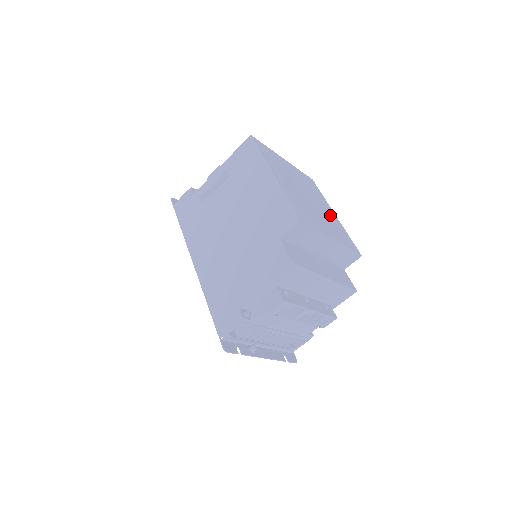
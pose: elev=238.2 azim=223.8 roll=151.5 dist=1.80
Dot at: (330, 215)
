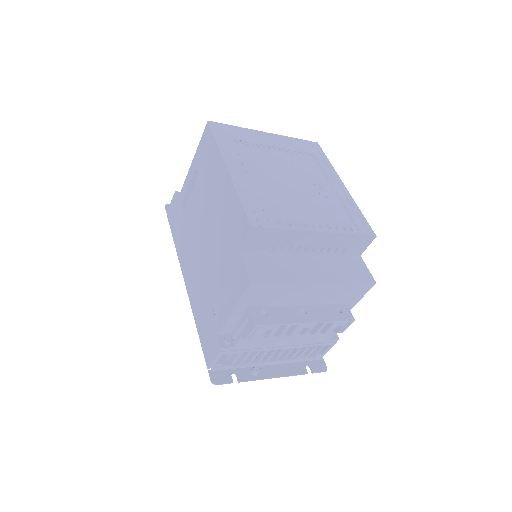
Dot at: (332, 190)
